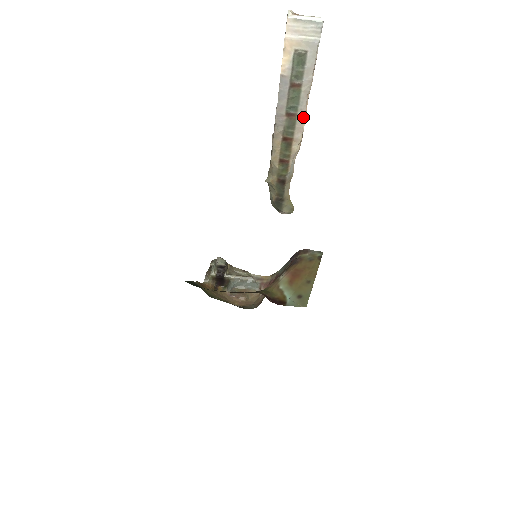
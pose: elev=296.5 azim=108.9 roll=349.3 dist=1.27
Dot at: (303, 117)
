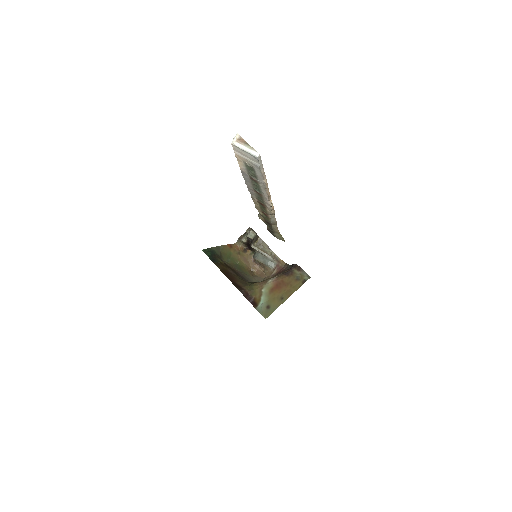
Dot at: (268, 198)
